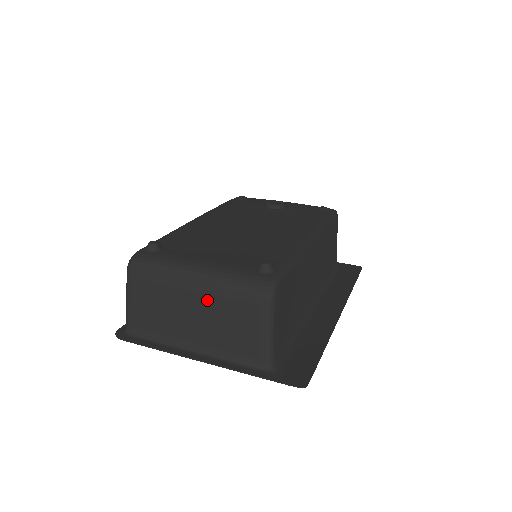
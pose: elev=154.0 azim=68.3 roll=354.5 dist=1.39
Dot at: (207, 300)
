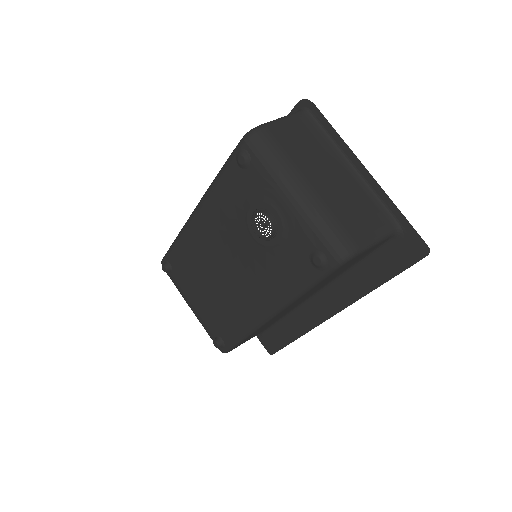
Dot at: occluded
